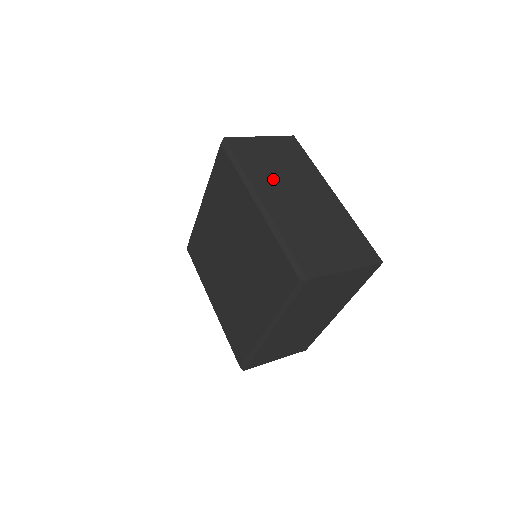
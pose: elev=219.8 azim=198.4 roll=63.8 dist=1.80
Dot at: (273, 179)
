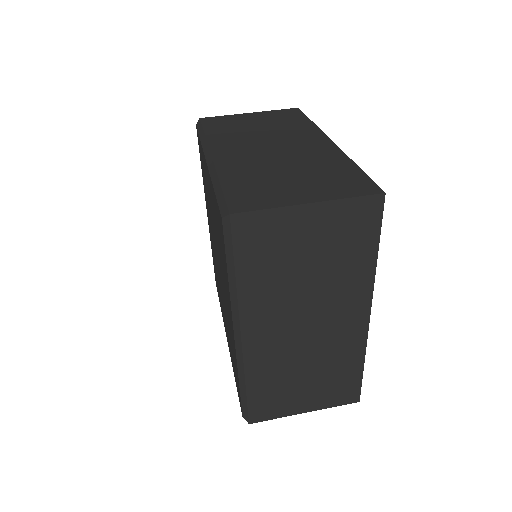
Dot at: (242, 138)
